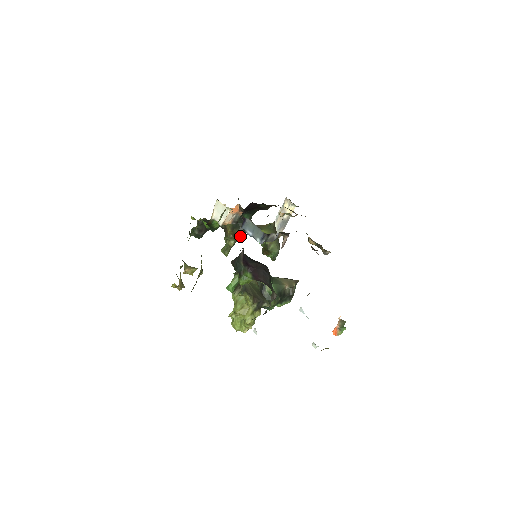
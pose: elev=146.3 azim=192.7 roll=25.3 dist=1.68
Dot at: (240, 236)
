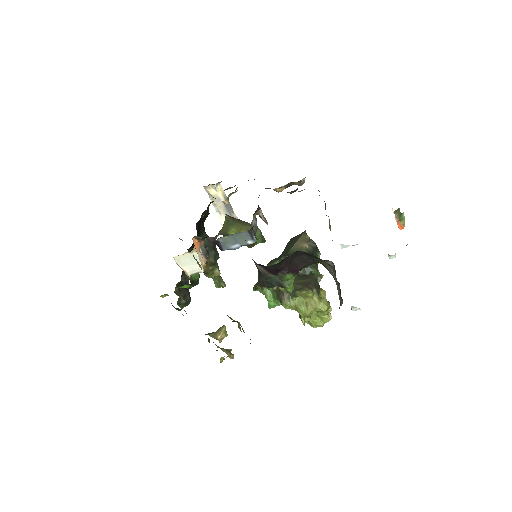
Dot at: (217, 259)
